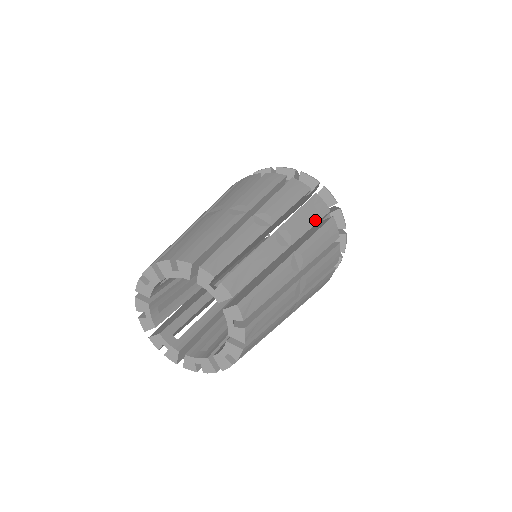
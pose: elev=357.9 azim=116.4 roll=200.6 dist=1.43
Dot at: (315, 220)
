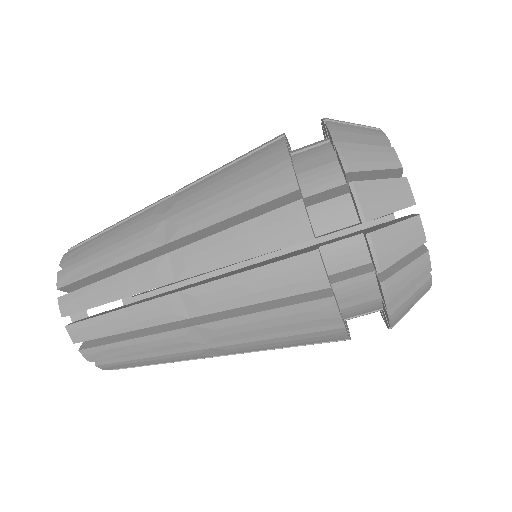
Dot at: (273, 295)
